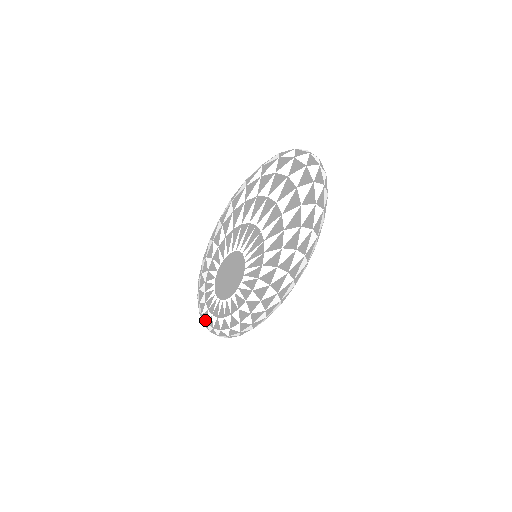
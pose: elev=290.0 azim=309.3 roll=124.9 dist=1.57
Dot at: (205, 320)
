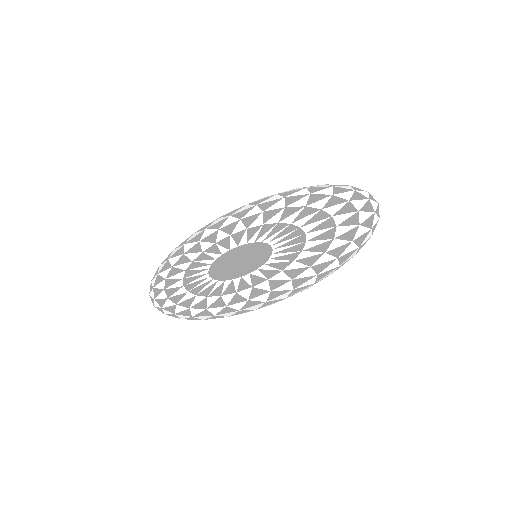
Dot at: (165, 286)
